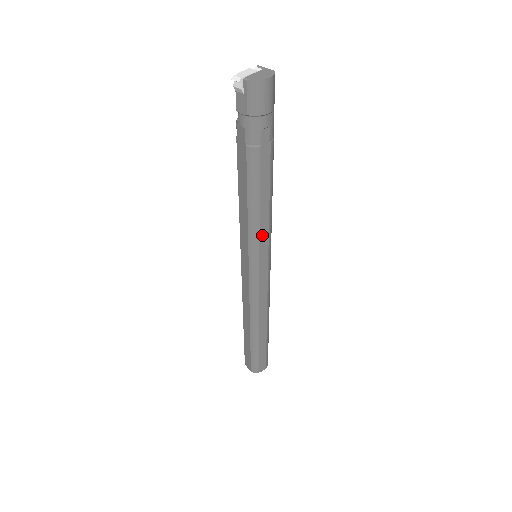
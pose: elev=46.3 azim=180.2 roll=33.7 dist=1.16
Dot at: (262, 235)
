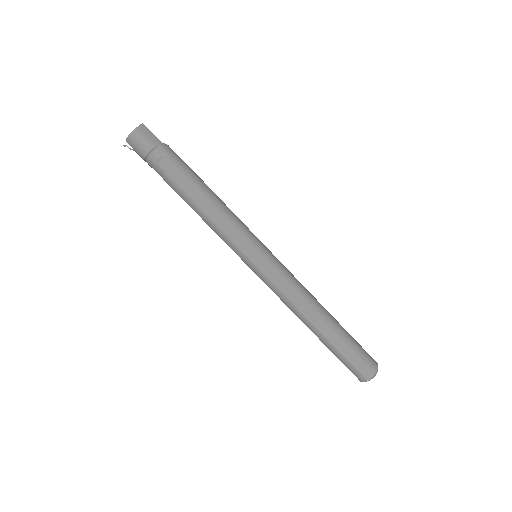
Dot at: (230, 235)
